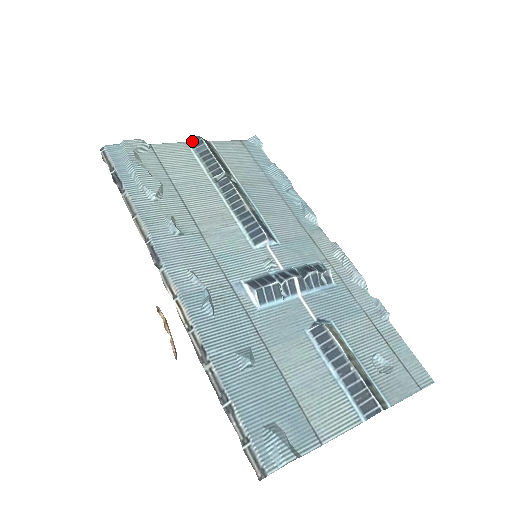
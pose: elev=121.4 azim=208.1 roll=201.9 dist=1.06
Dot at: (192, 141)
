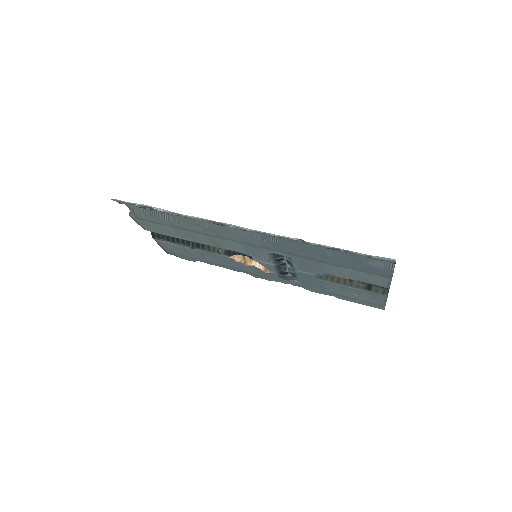
Dot at: occluded
